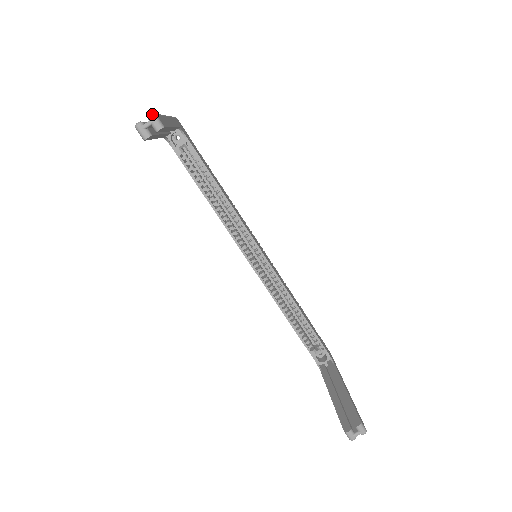
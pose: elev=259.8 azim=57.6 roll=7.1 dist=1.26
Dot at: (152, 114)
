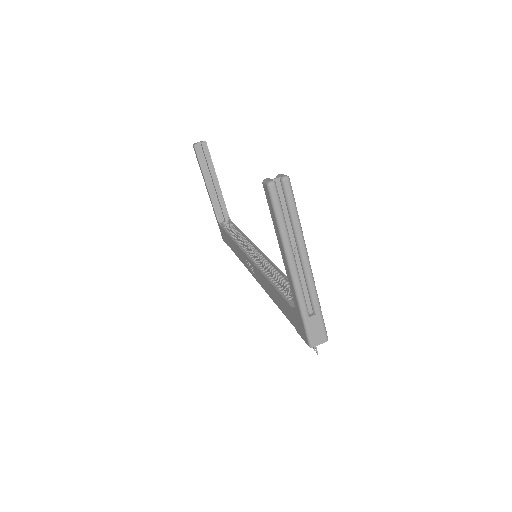
Dot at: occluded
